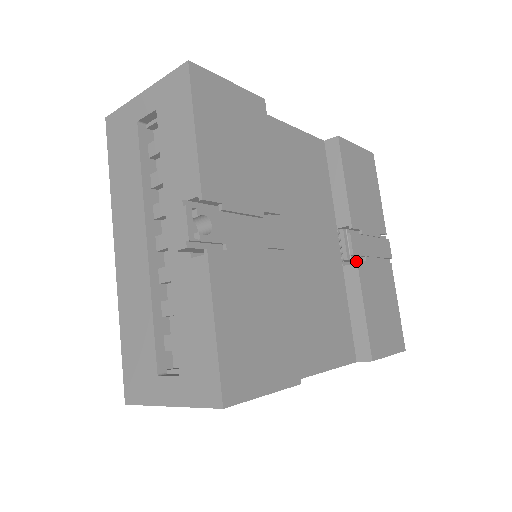
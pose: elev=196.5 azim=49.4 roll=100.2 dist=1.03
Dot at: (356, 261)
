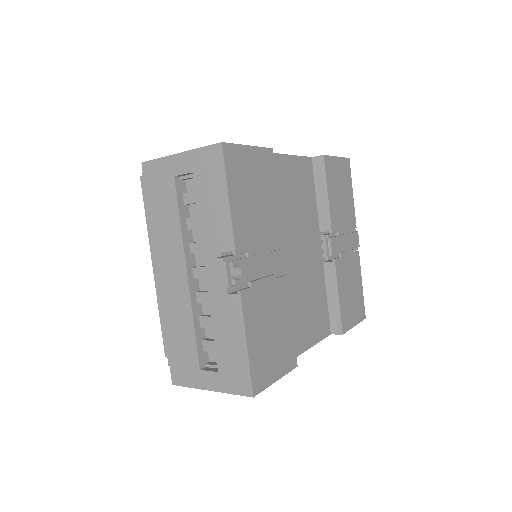
Dot at: (334, 260)
